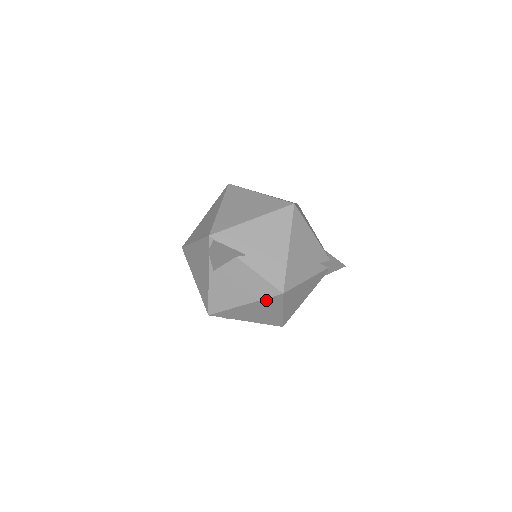
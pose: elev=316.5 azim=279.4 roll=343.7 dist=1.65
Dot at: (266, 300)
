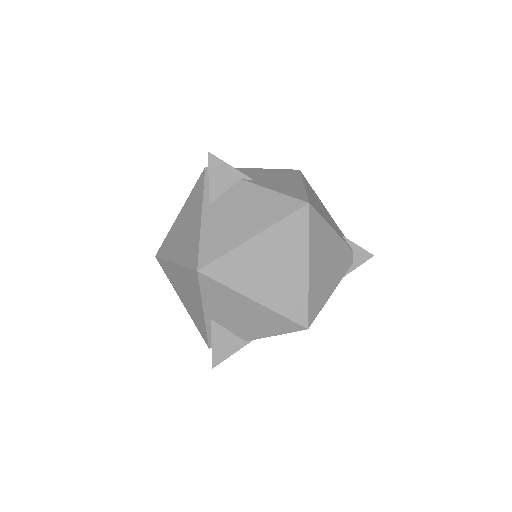
Dot at: (285, 223)
